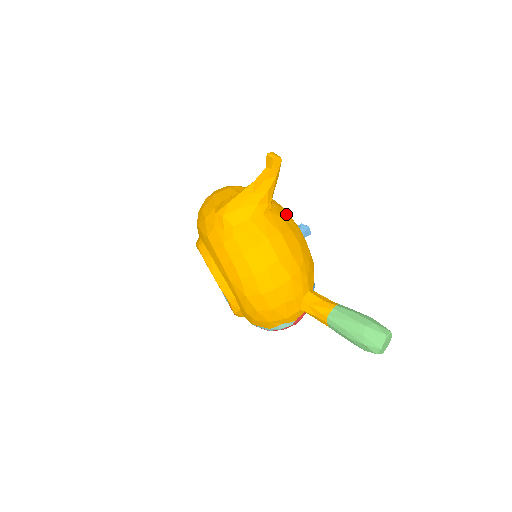
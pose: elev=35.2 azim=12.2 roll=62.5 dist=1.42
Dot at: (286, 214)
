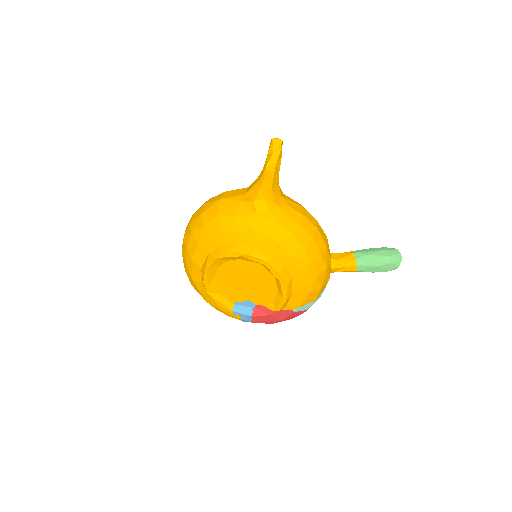
Dot at: occluded
